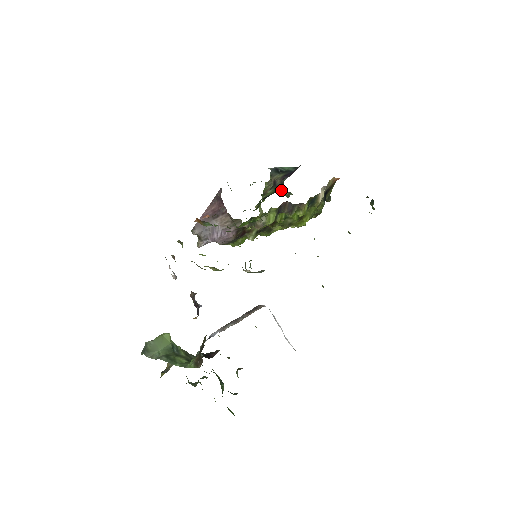
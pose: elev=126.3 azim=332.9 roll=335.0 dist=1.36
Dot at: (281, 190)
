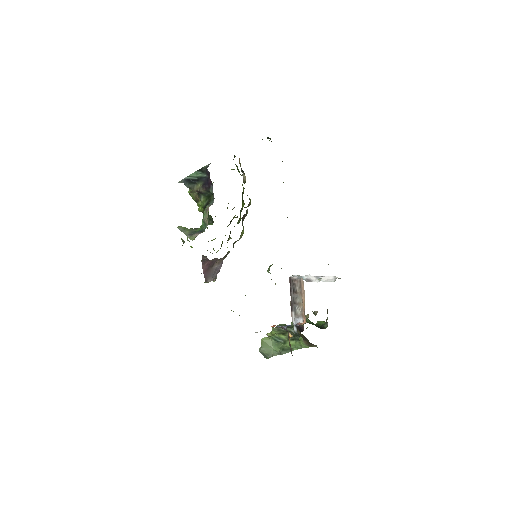
Dot at: occluded
